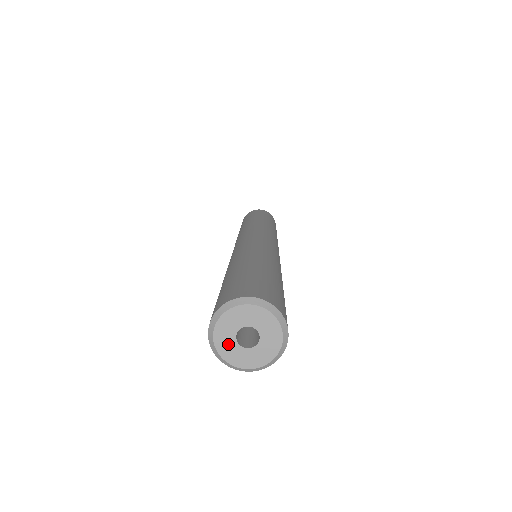
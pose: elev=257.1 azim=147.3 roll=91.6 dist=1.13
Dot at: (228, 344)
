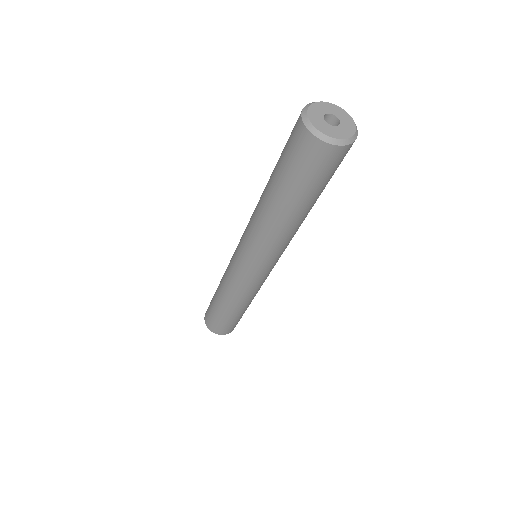
Dot at: (319, 111)
